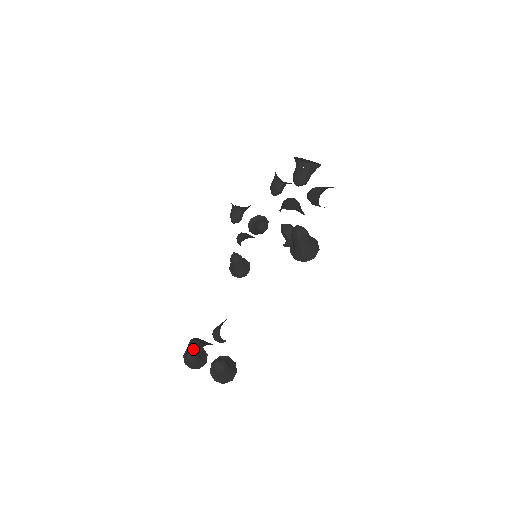
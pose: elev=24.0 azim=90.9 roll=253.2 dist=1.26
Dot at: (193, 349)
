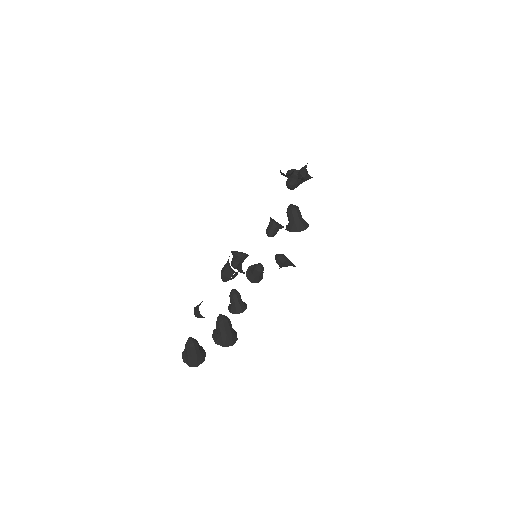
Dot at: occluded
